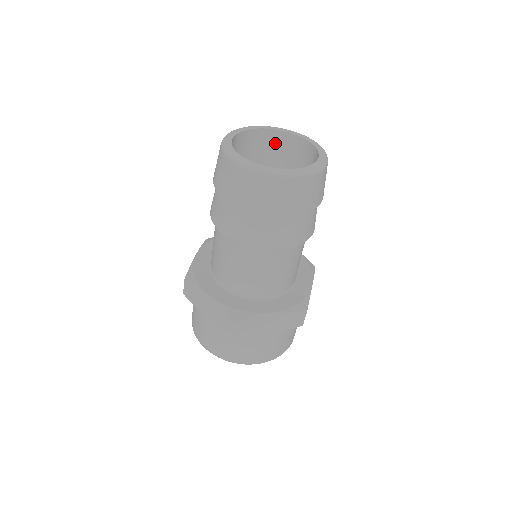
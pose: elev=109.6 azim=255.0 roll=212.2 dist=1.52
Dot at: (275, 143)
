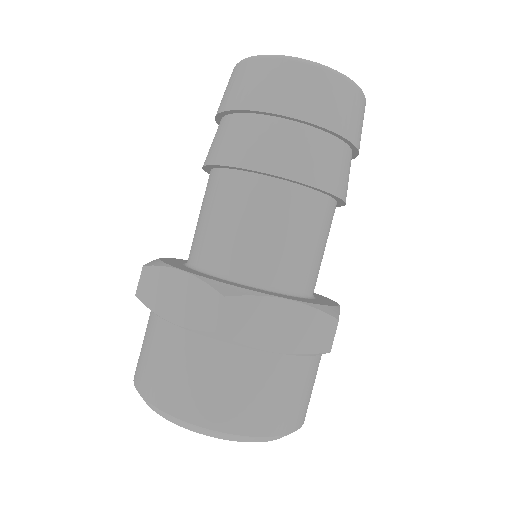
Dot at: occluded
